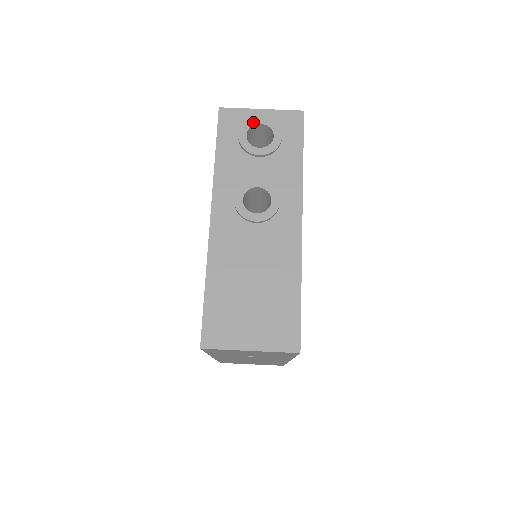
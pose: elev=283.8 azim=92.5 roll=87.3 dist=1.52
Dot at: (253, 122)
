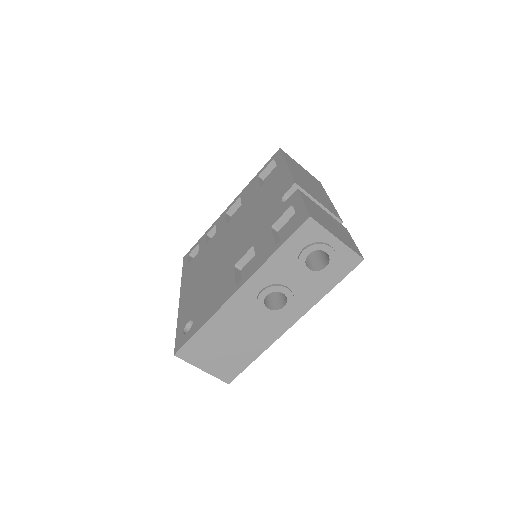
Dot at: (322, 248)
